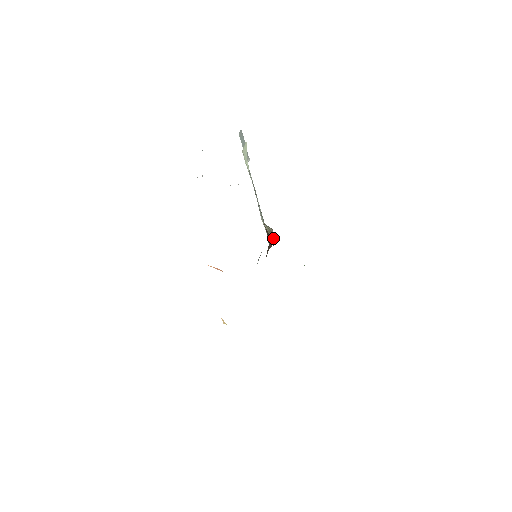
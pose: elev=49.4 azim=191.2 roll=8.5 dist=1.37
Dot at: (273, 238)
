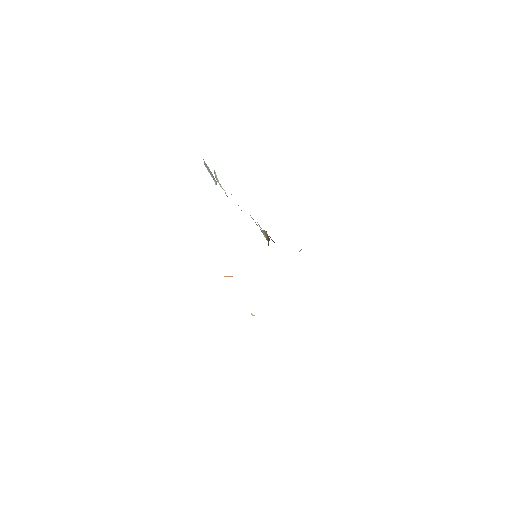
Dot at: (268, 237)
